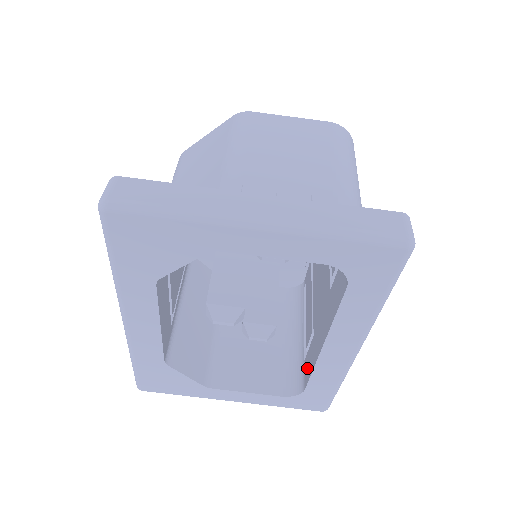
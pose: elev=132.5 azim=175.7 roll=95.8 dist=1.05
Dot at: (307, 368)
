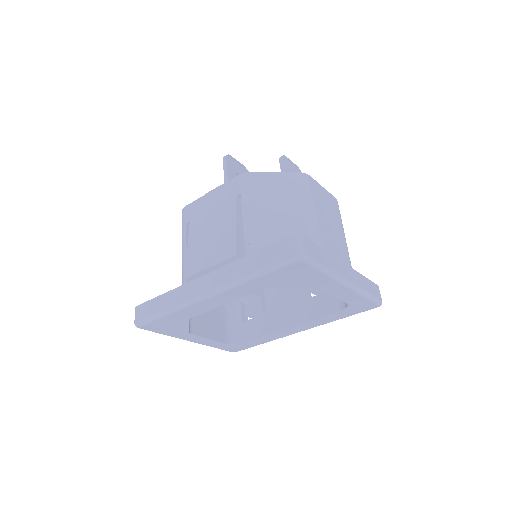
Dot at: (251, 330)
